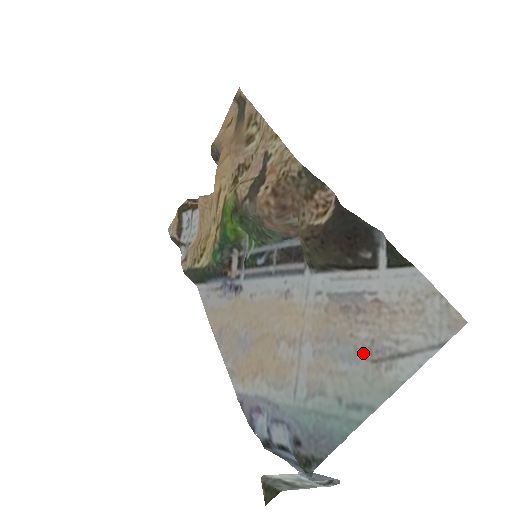
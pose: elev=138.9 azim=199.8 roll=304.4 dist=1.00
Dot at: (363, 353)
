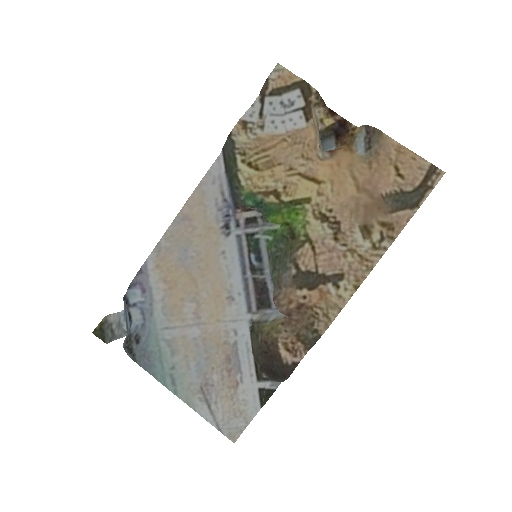
Dot at: (204, 380)
